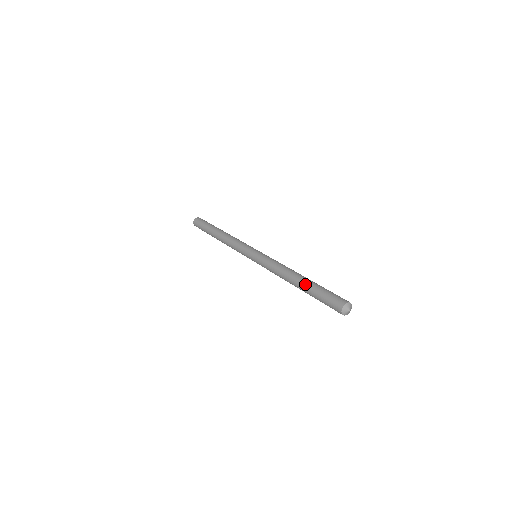
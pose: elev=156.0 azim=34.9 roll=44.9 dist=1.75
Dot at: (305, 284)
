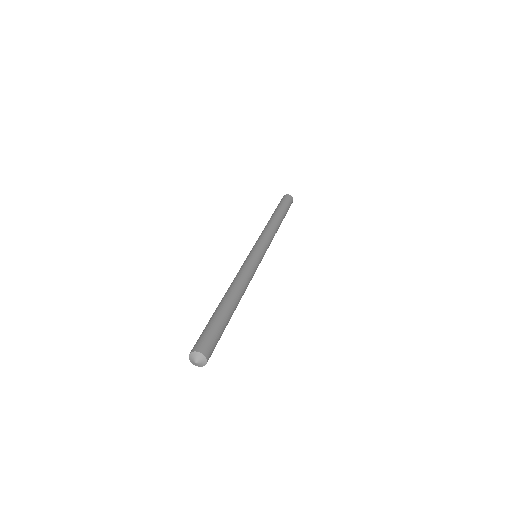
Dot at: occluded
